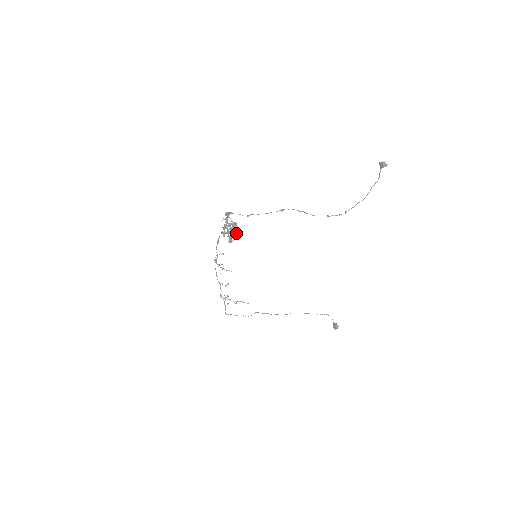
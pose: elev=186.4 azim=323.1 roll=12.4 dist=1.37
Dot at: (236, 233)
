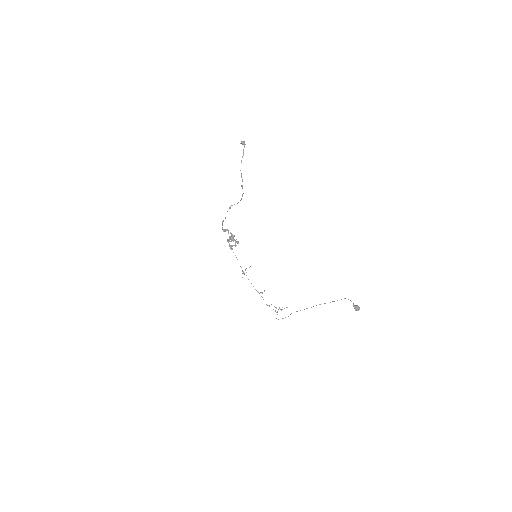
Dot at: (231, 241)
